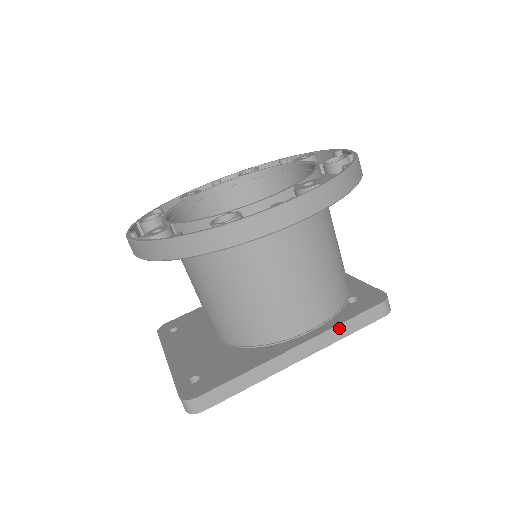
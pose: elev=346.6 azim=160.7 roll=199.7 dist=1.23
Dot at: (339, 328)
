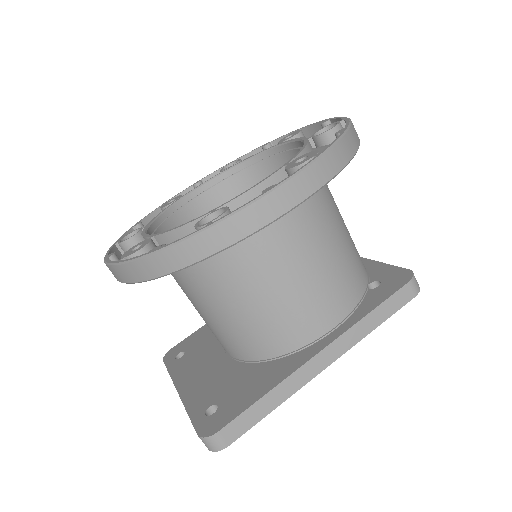
Dot at: (366, 320)
